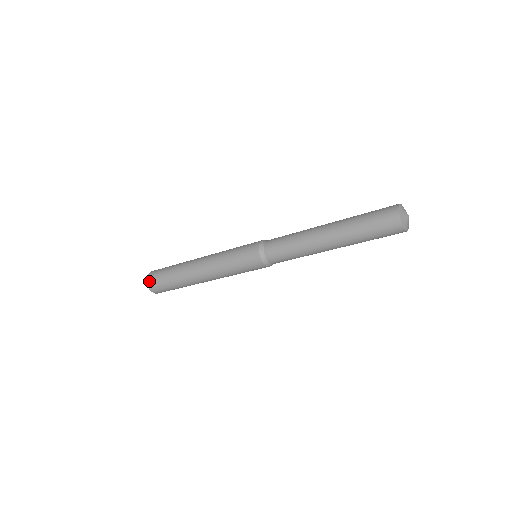
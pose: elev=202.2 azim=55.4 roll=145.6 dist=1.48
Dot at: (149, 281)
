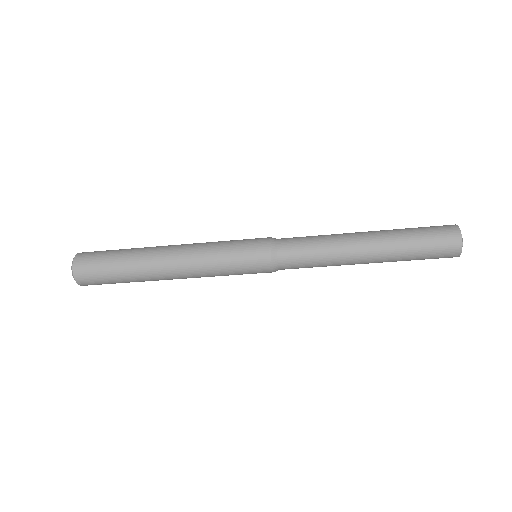
Dot at: (79, 277)
